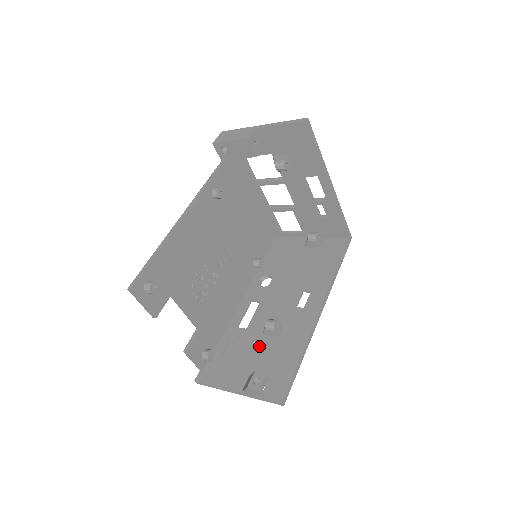
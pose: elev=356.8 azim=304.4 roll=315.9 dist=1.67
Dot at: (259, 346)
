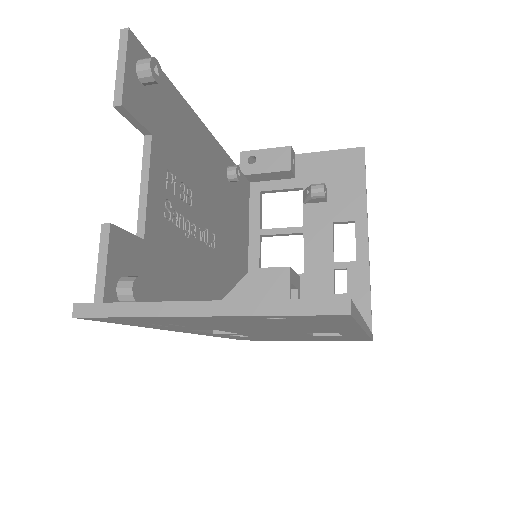
Dot at: occluded
